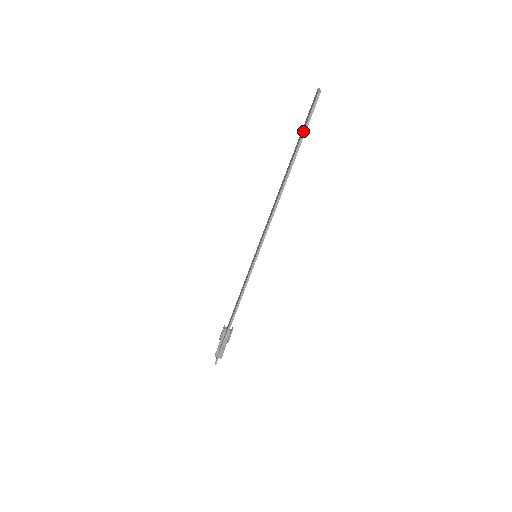
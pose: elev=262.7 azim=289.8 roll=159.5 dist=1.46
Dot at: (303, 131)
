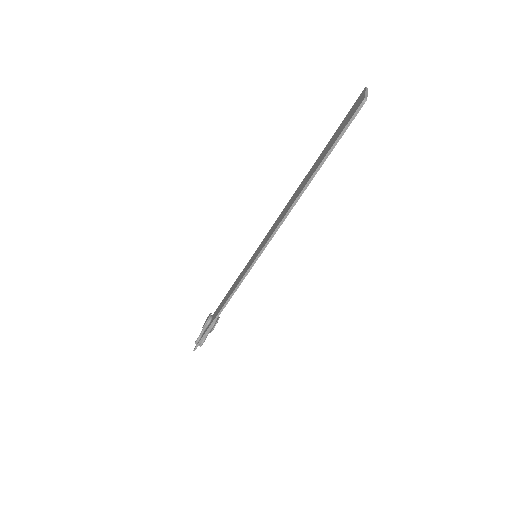
Dot at: (336, 140)
